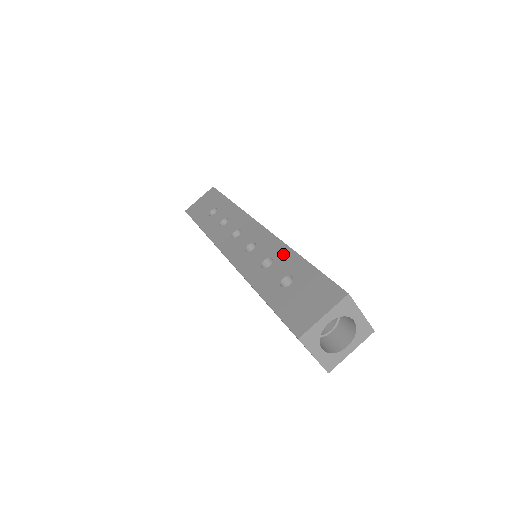
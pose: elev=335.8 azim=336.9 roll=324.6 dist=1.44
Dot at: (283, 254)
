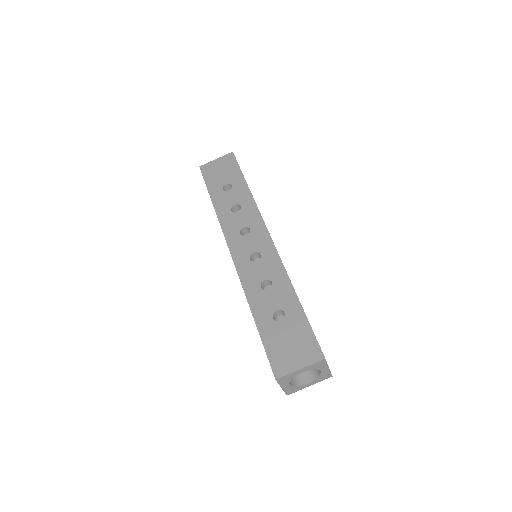
Dot at: (282, 284)
